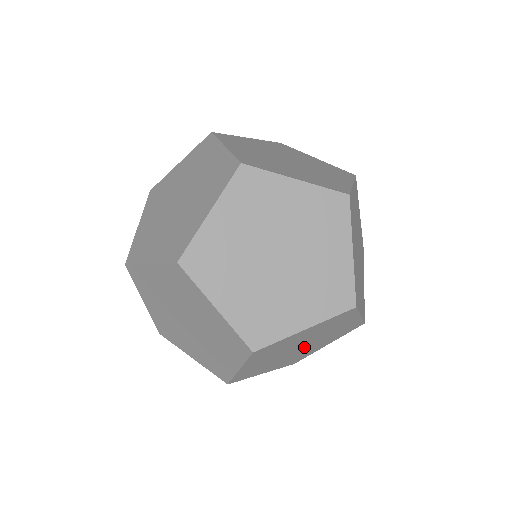
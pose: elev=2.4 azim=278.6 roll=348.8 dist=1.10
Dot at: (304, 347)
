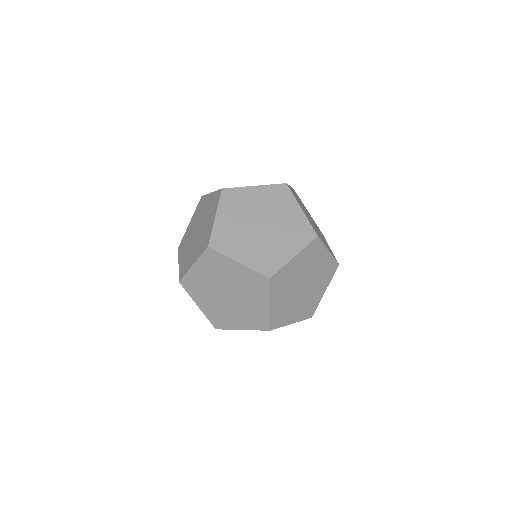
Dot at: occluded
